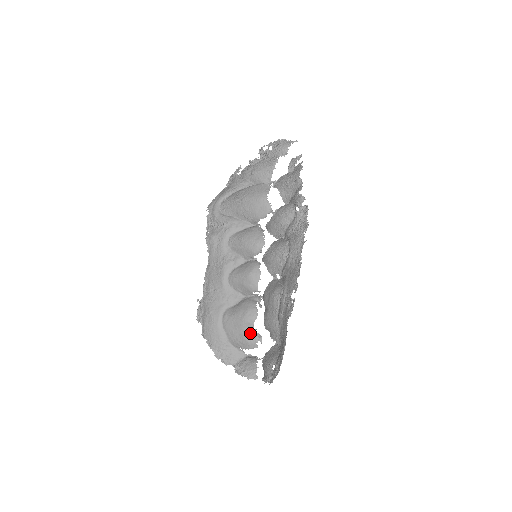
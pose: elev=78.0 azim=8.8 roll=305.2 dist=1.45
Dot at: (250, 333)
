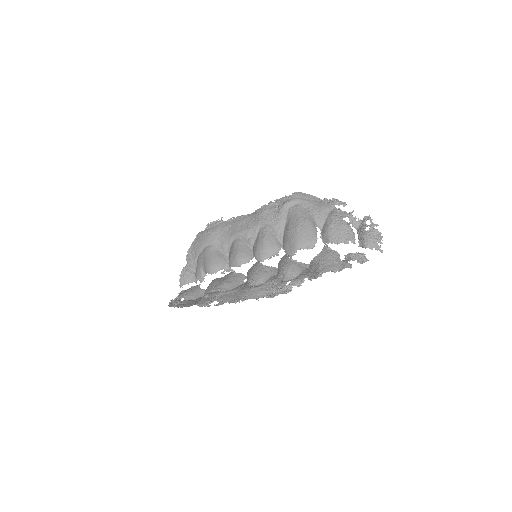
Dot at: (202, 272)
